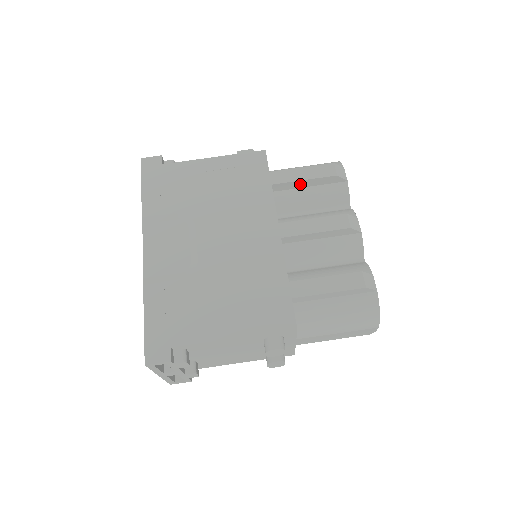
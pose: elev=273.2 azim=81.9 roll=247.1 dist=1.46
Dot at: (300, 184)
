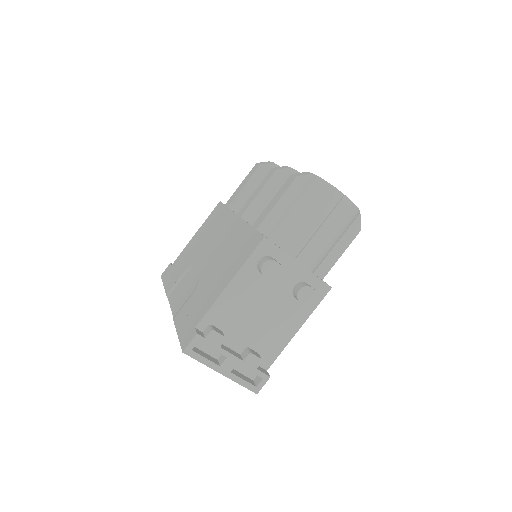
Dot at: (246, 191)
